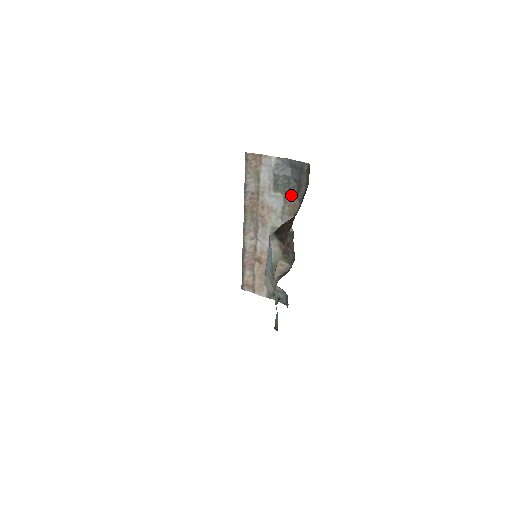
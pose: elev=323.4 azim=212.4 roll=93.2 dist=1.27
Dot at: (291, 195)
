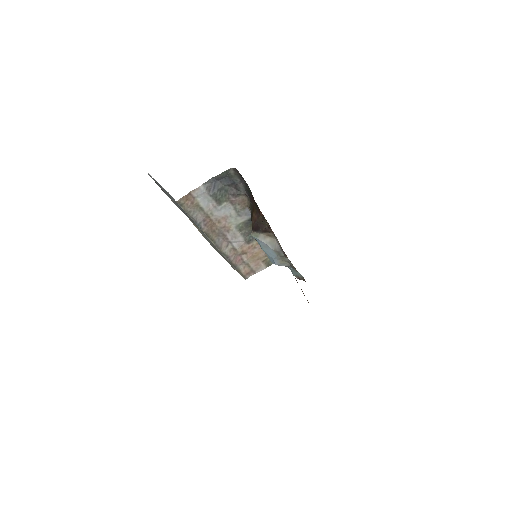
Dot at: (235, 197)
